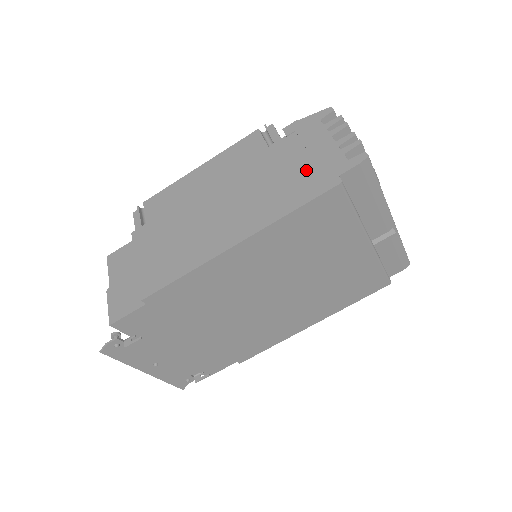
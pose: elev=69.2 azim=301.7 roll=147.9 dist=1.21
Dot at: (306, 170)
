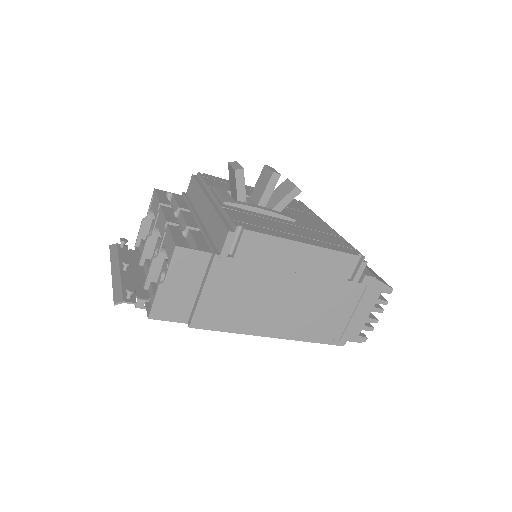
Dot at: (342, 322)
